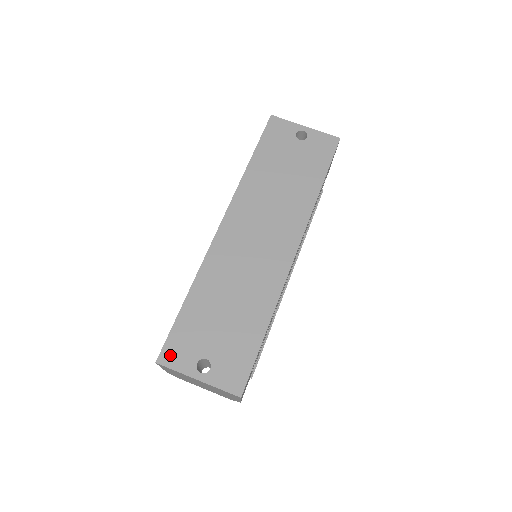
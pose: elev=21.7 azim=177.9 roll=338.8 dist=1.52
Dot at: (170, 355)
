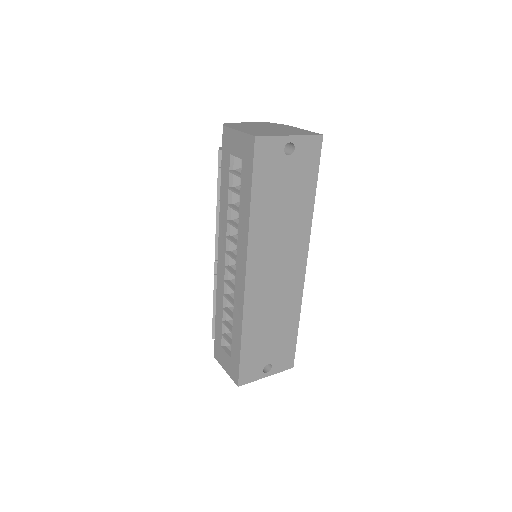
Dot at: (245, 377)
